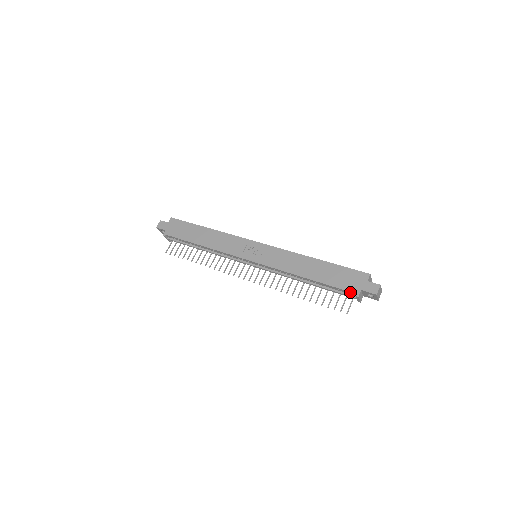
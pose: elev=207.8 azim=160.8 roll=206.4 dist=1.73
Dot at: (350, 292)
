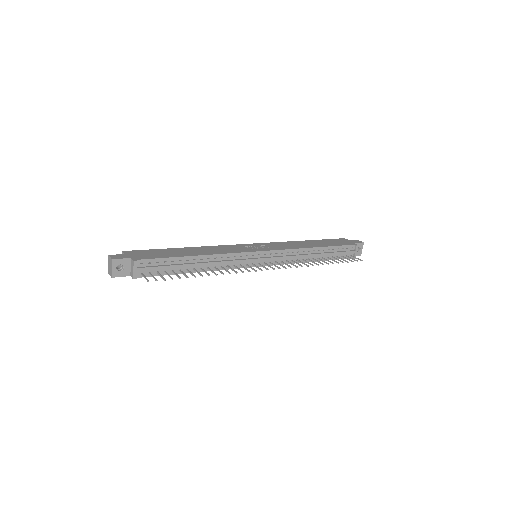
Dot at: (351, 245)
